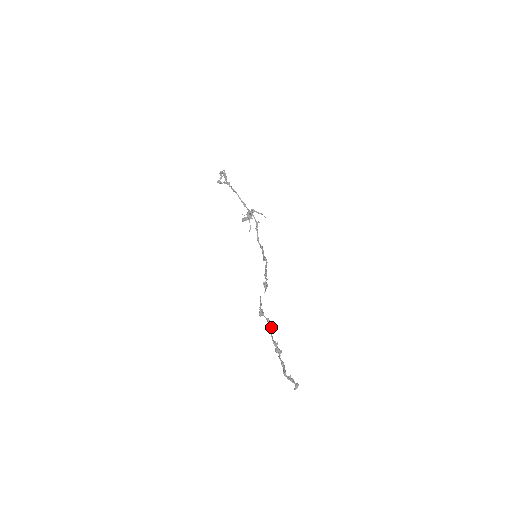
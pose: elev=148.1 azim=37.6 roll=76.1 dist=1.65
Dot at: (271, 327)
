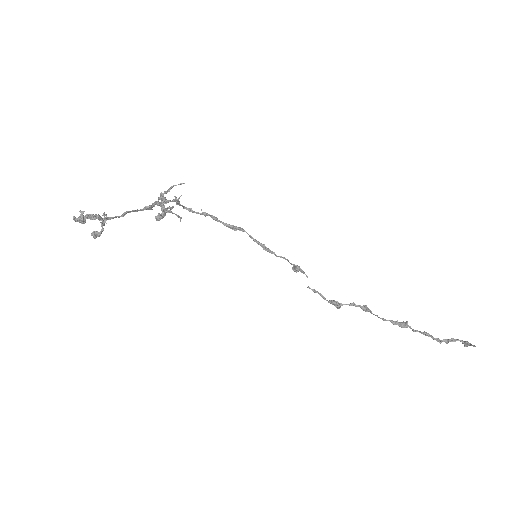
Dot at: (363, 307)
